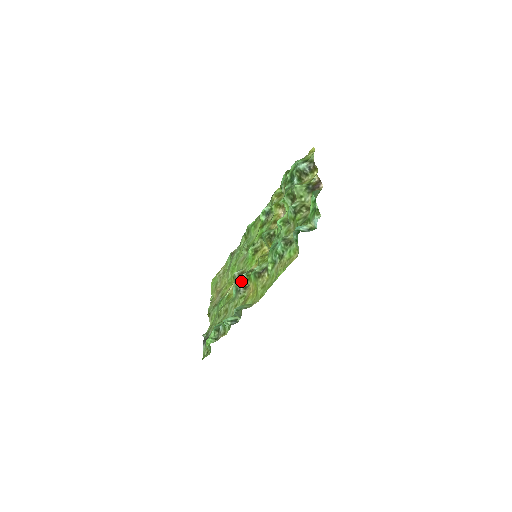
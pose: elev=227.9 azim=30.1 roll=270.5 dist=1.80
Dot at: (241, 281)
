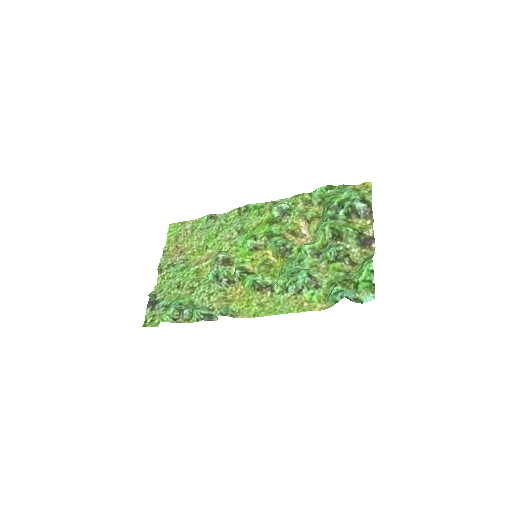
Dot at: (226, 271)
